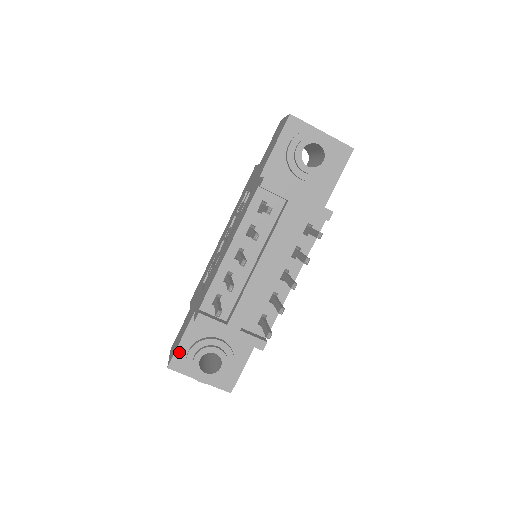
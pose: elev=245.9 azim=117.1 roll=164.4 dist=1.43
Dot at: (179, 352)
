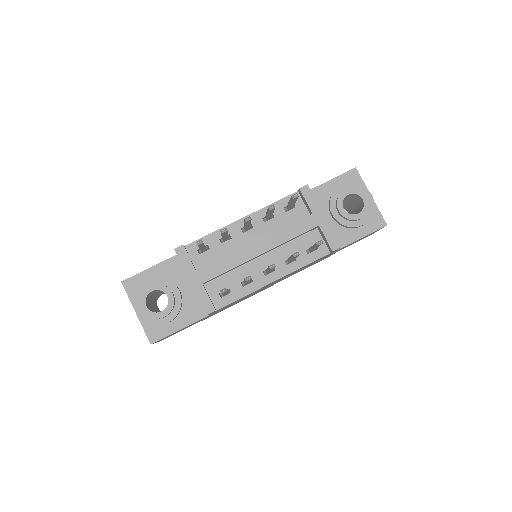
Dot at: (141, 276)
